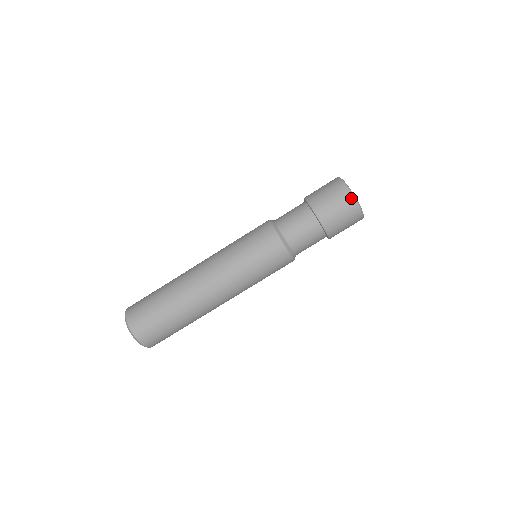
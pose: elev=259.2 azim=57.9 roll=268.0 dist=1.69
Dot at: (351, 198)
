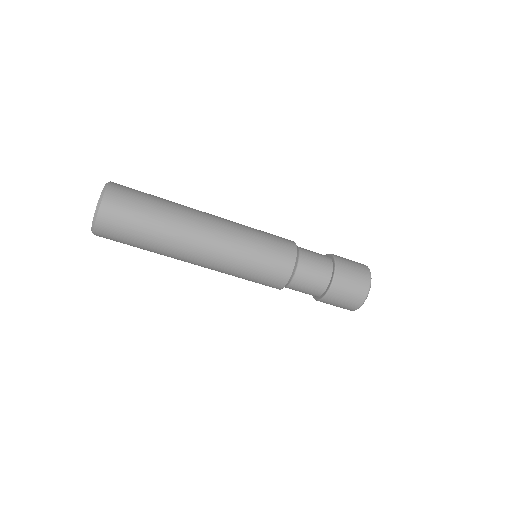
Dot at: (358, 306)
